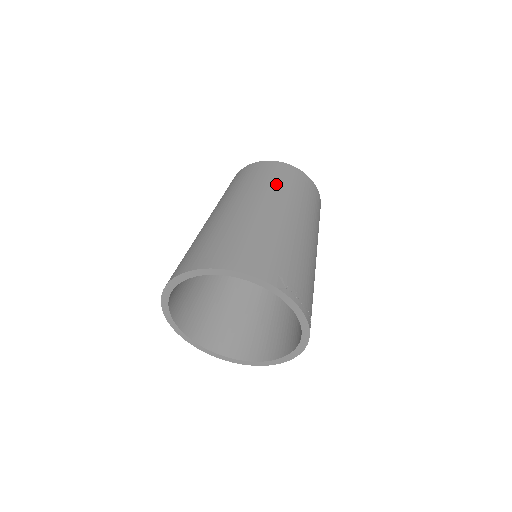
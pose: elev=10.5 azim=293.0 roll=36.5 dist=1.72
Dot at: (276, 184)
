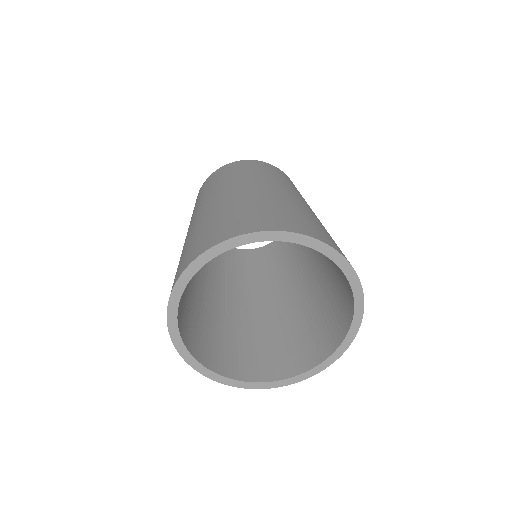
Dot at: occluded
